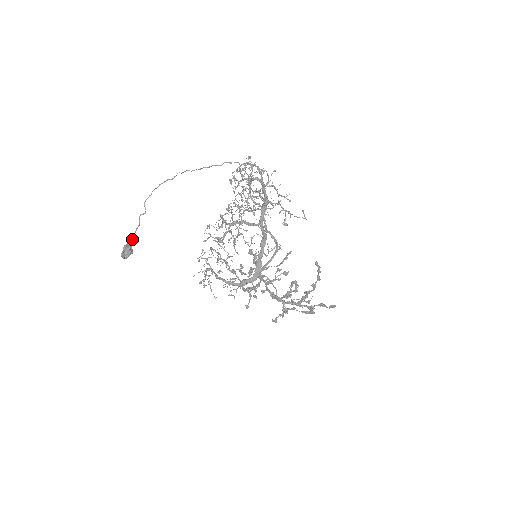
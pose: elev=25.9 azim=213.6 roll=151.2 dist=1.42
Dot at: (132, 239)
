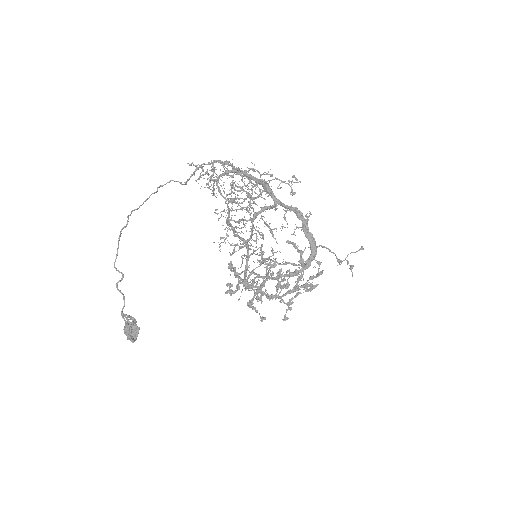
Dot at: (127, 315)
